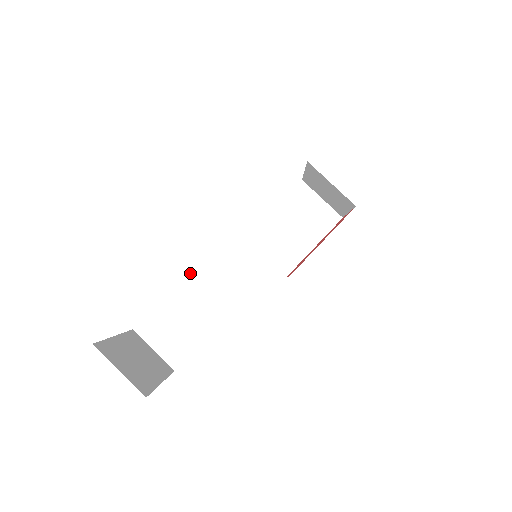
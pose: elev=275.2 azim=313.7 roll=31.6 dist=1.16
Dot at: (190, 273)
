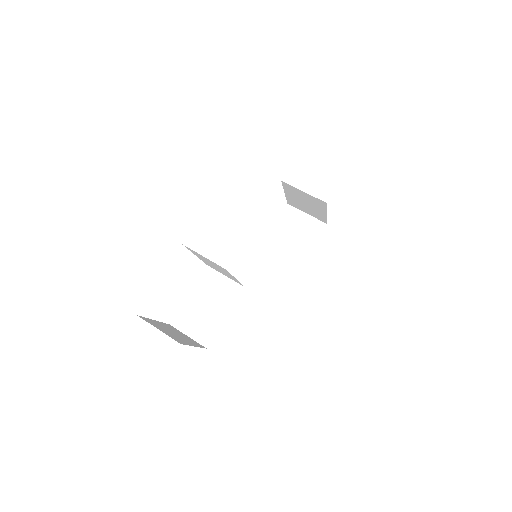
Dot at: (204, 272)
